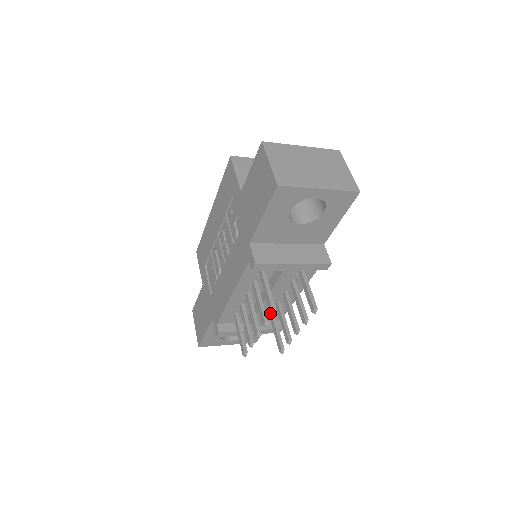
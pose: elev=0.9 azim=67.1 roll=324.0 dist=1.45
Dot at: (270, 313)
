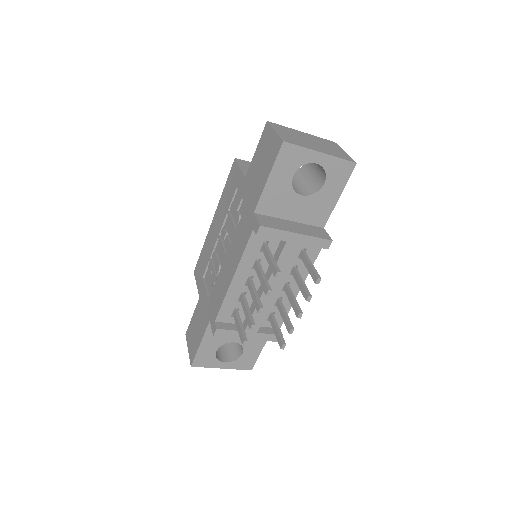
Dot at: (274, 276)
